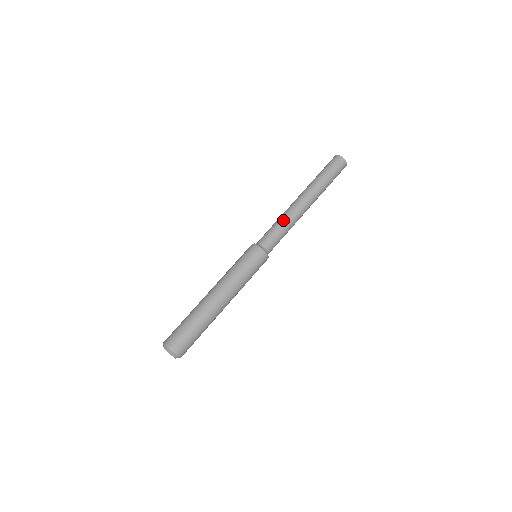
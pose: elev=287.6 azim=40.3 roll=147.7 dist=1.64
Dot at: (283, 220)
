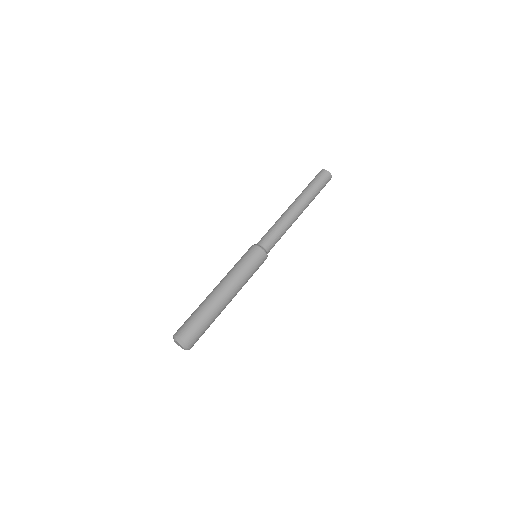
Dot at: (284, 228)
